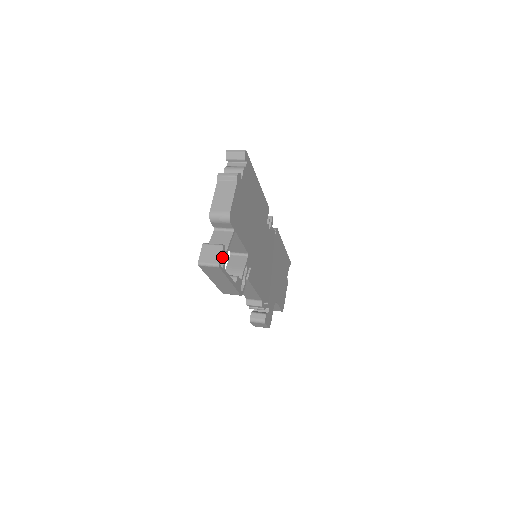
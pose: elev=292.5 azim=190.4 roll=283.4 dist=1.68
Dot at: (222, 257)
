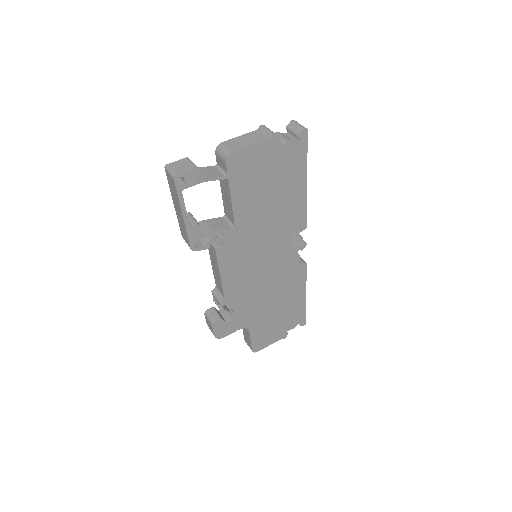
Dot at: (187, 176)
